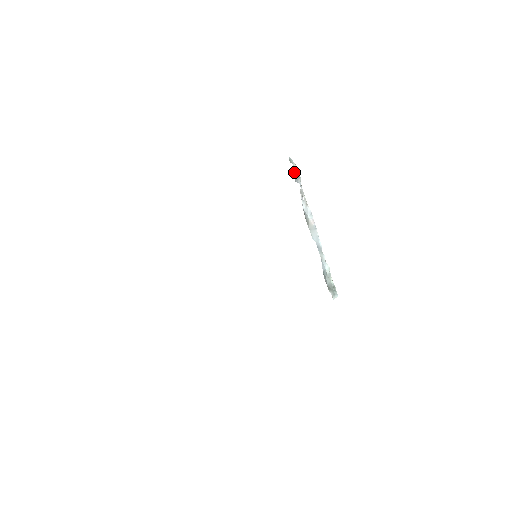
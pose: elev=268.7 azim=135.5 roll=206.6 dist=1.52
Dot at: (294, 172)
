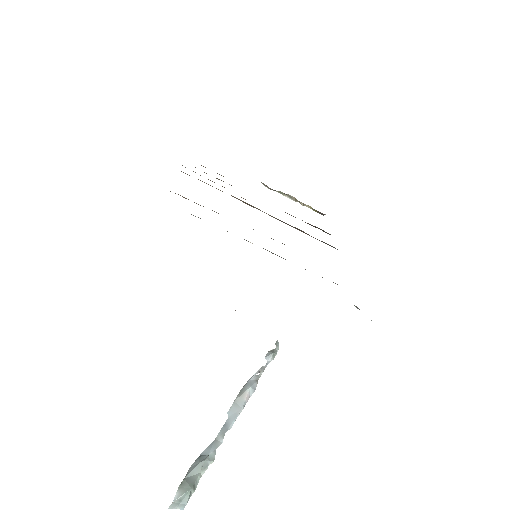
Dot at: (273, 350)
